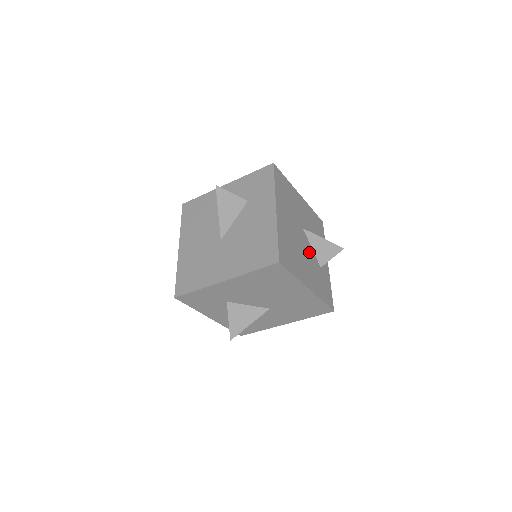
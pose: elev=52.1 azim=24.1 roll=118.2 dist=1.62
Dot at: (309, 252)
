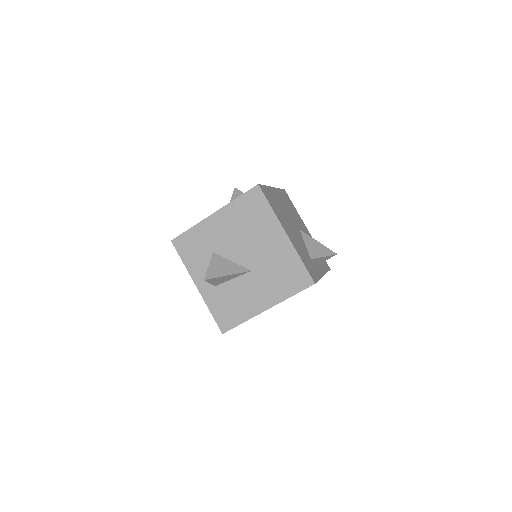
Dot at: (300, 238)
